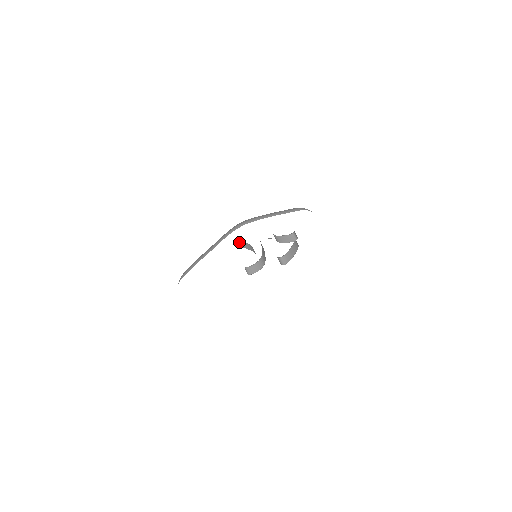
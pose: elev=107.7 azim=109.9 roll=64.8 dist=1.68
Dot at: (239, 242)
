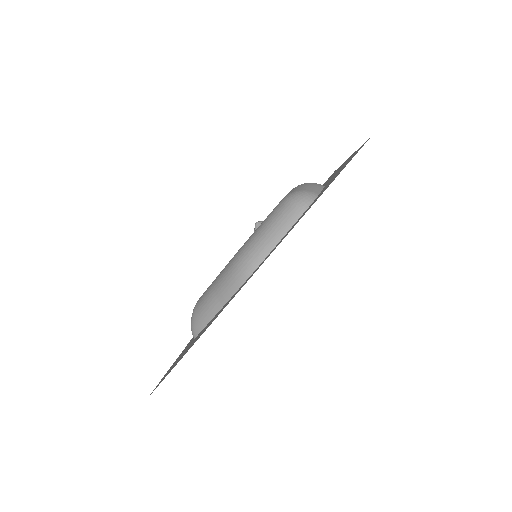
Dot at: occluded
